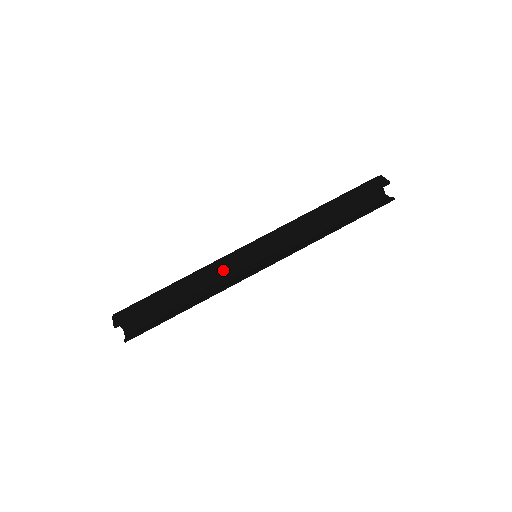
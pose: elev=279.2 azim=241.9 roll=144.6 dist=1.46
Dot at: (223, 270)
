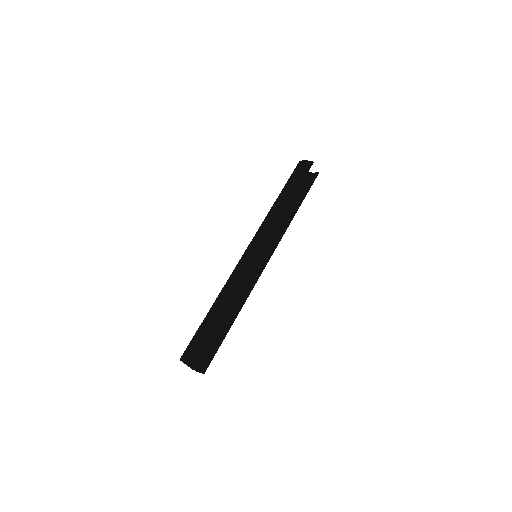
Dot at: occluded
